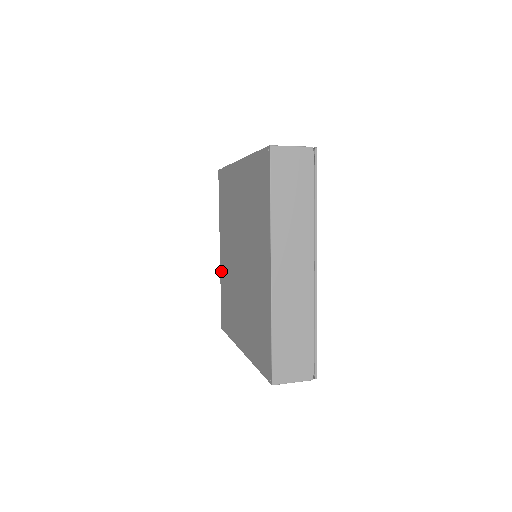
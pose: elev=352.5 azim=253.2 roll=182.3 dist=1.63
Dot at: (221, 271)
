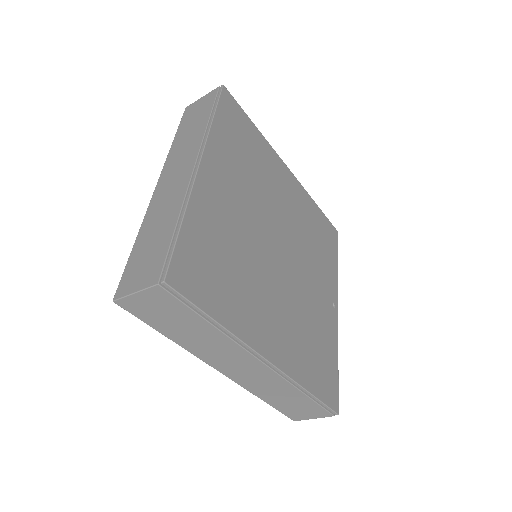
Dot at: occluded
